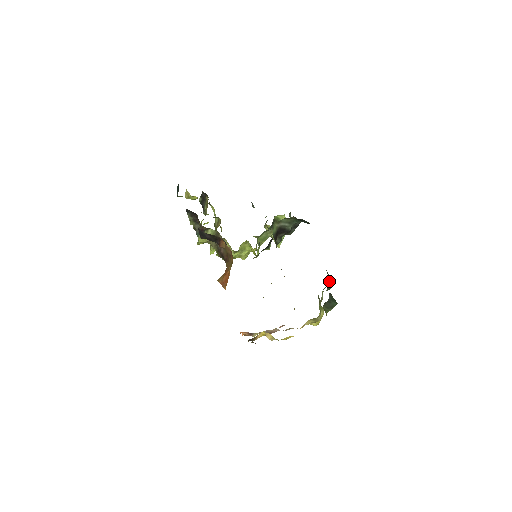
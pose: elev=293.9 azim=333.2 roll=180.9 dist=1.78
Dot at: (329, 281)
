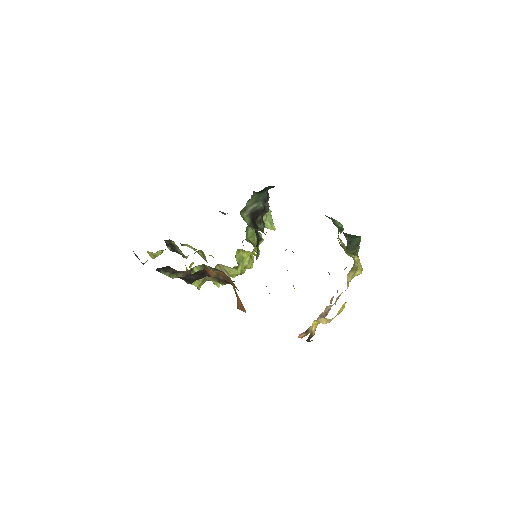
Dot at: (335, 223)
